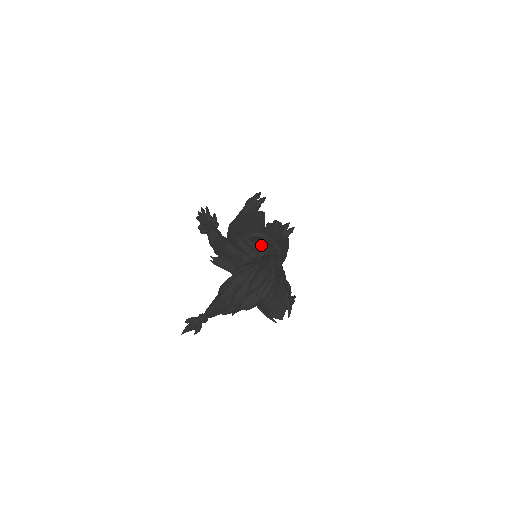
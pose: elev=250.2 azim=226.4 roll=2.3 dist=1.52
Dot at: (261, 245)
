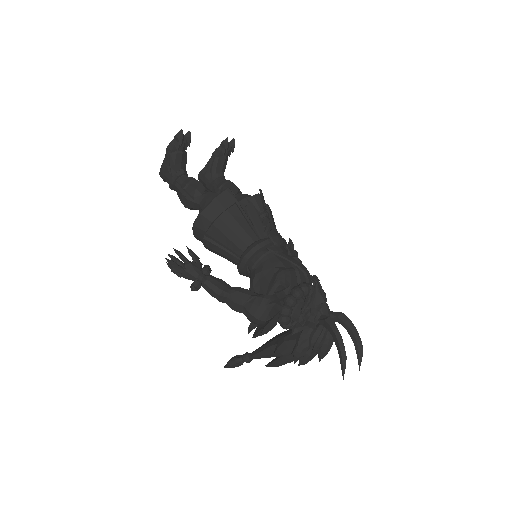
Dot at: (288, 279)
